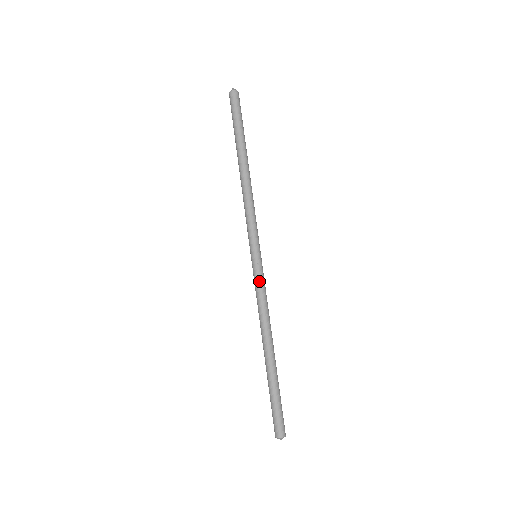
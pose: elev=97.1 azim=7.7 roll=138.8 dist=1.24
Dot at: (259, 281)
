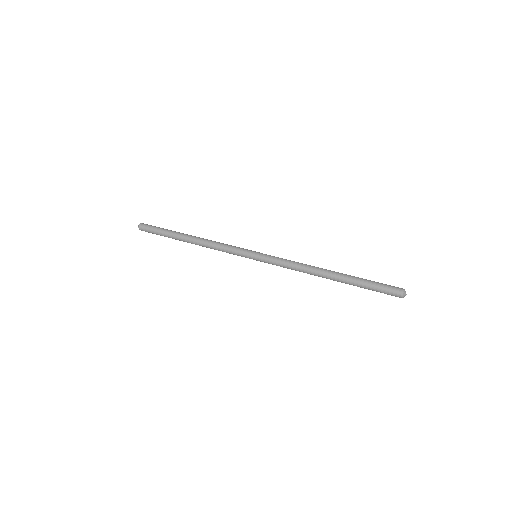
Dot at: (276, 257)
